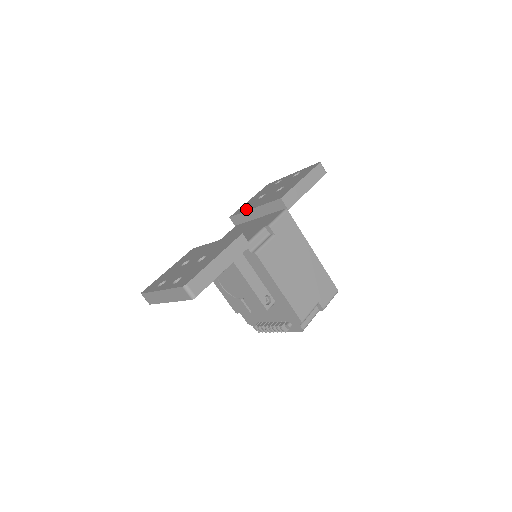
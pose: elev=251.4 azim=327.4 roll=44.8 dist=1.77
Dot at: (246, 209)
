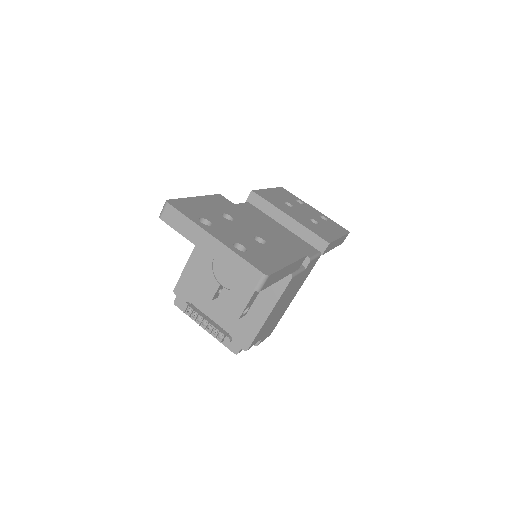
Dot at: (277, 205)
